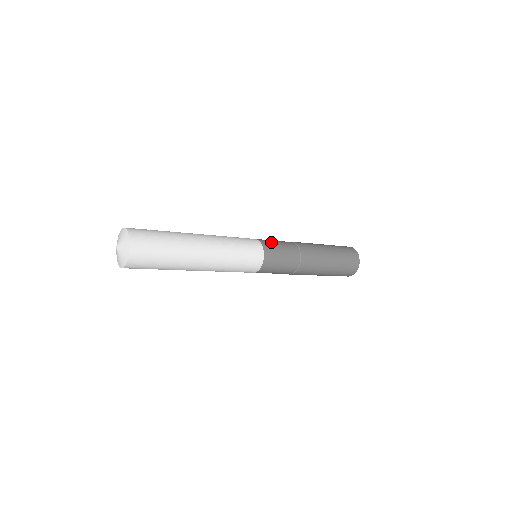
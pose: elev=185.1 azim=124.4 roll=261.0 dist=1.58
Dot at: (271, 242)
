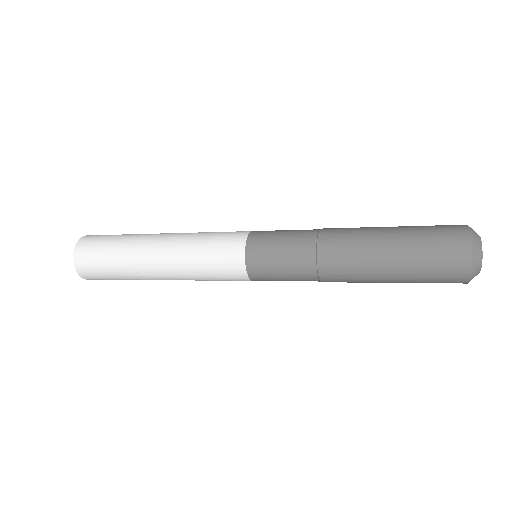
Dot at: occluded
